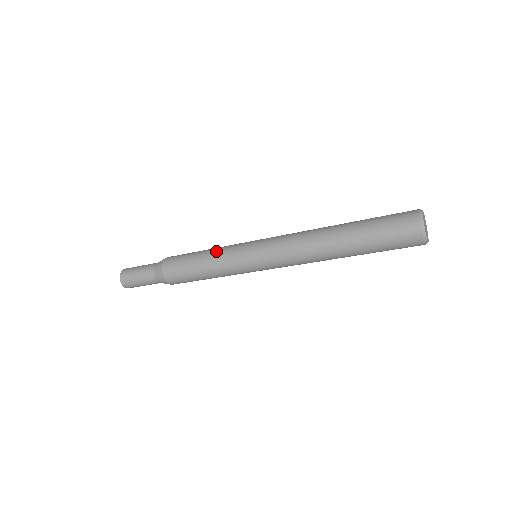
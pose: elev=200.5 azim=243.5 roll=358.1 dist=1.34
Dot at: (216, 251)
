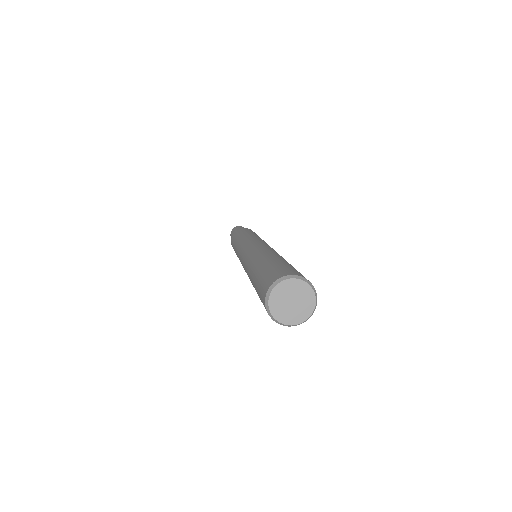
Dot at: (236, 244)
